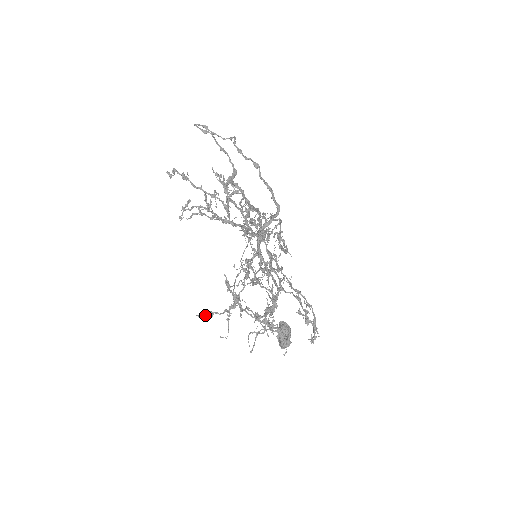
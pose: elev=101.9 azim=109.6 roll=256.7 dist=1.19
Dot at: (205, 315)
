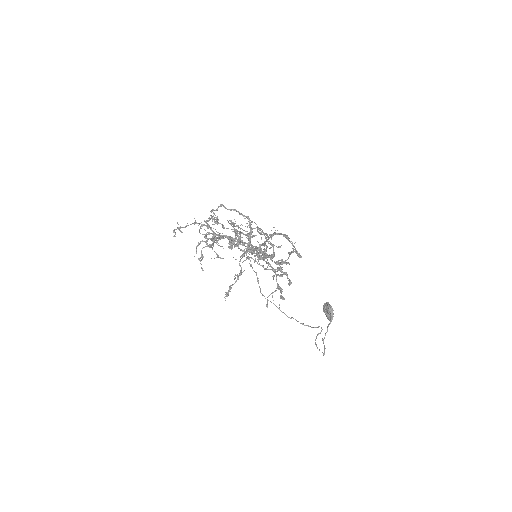
Dot at: (226, 292)
